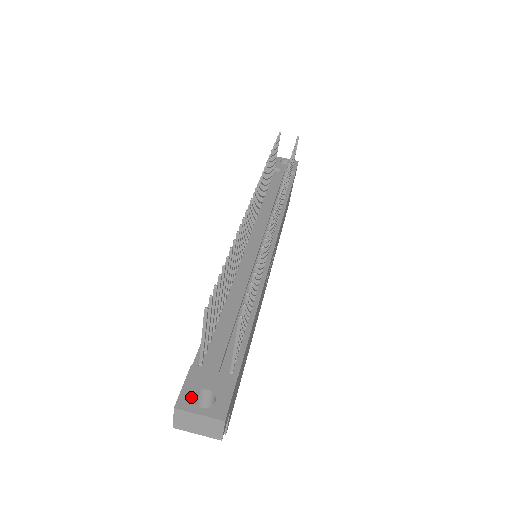
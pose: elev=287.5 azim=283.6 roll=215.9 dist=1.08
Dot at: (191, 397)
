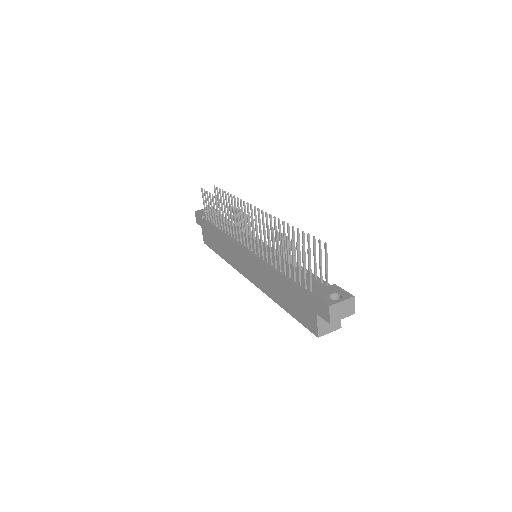
Dot at: (329, 299)
